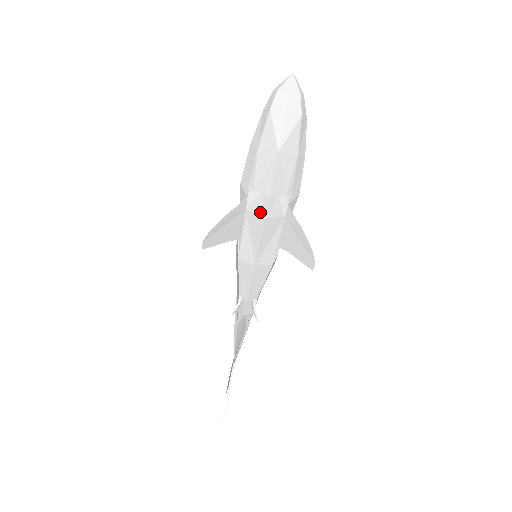
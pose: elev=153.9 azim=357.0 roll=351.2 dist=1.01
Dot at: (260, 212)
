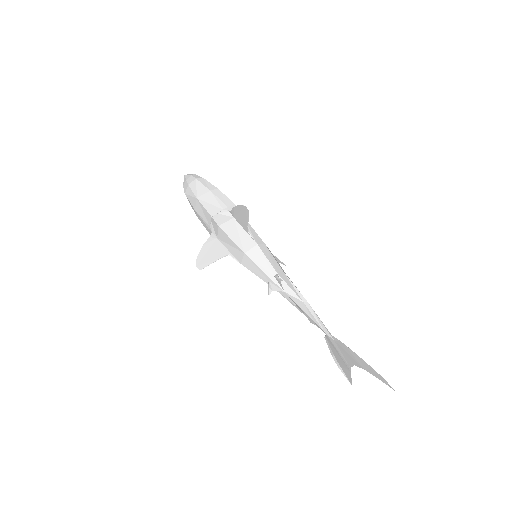
Dot at: (217, 228)
